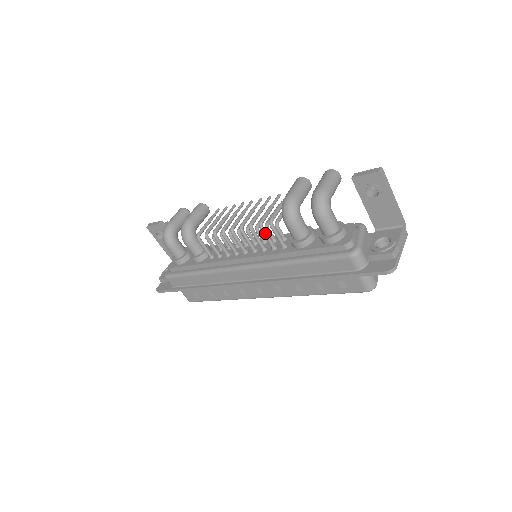
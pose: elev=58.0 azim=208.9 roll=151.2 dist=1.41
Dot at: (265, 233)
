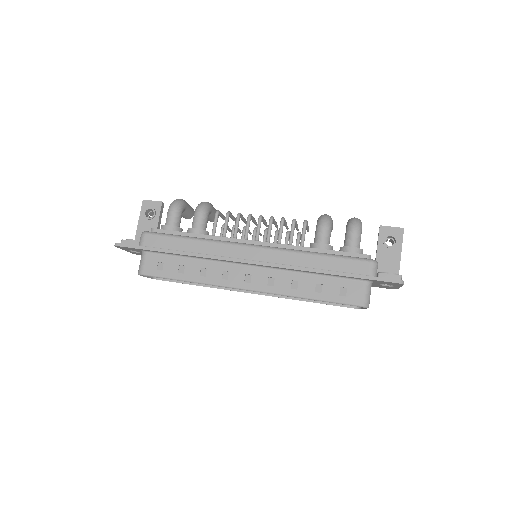
Dot at: (294, 228)
